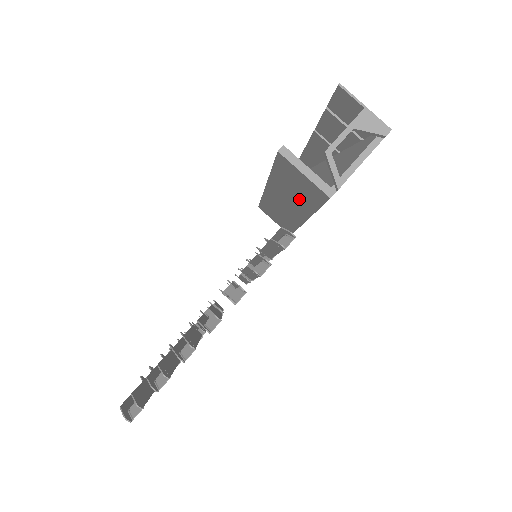
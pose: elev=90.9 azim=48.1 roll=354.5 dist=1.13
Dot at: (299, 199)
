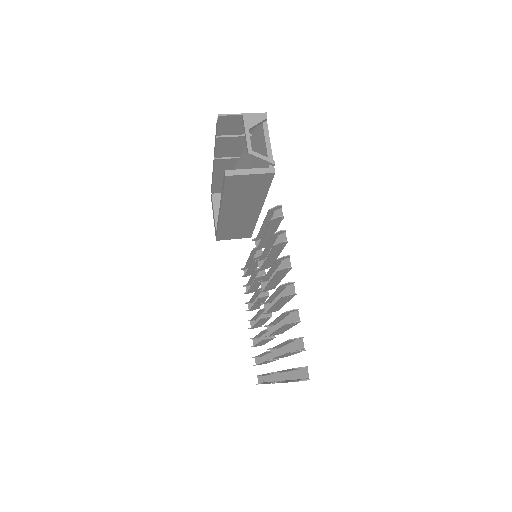
Dot at: (251, 197)
